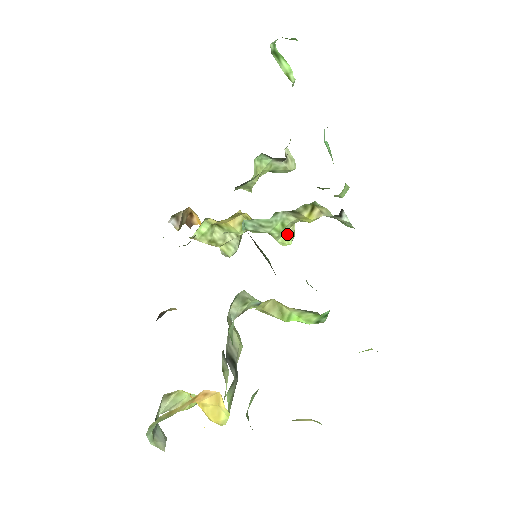
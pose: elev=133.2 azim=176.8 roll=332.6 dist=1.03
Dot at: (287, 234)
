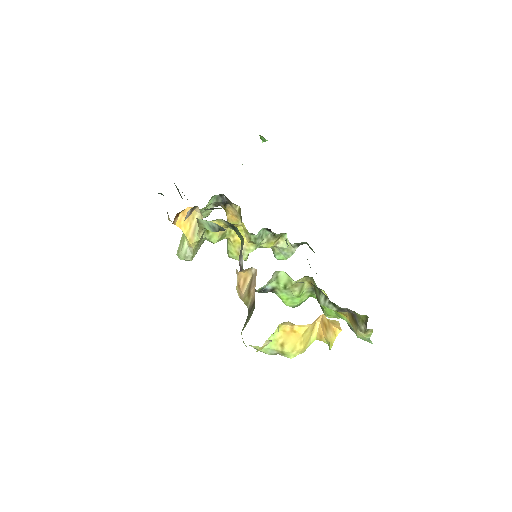
Dot at: occluded
